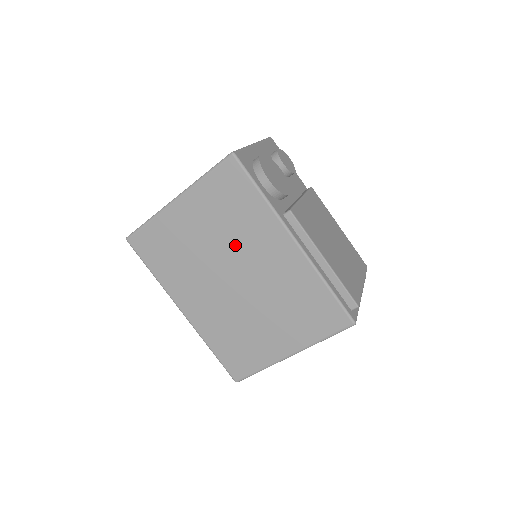
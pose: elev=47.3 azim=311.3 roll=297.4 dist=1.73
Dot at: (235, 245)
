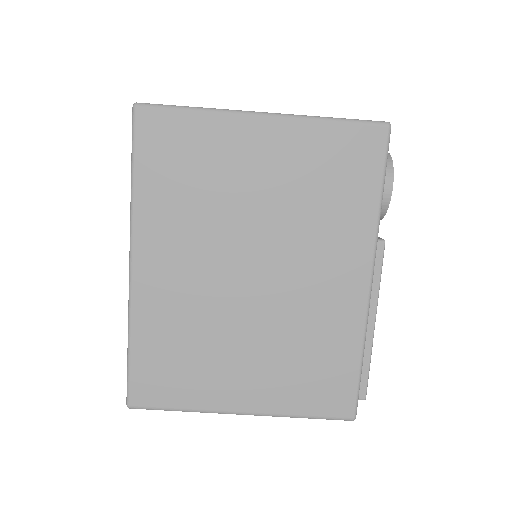
Dot at: (293, 232)
